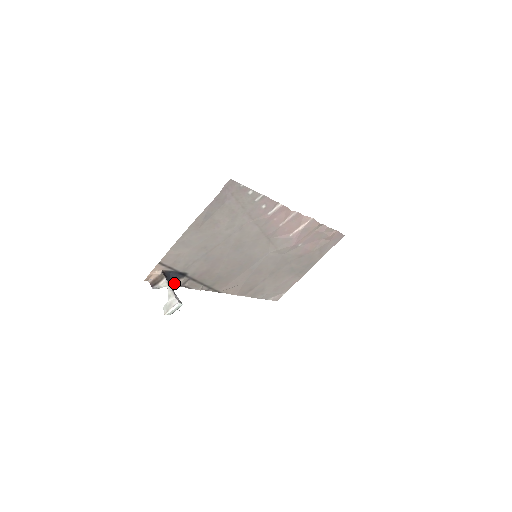
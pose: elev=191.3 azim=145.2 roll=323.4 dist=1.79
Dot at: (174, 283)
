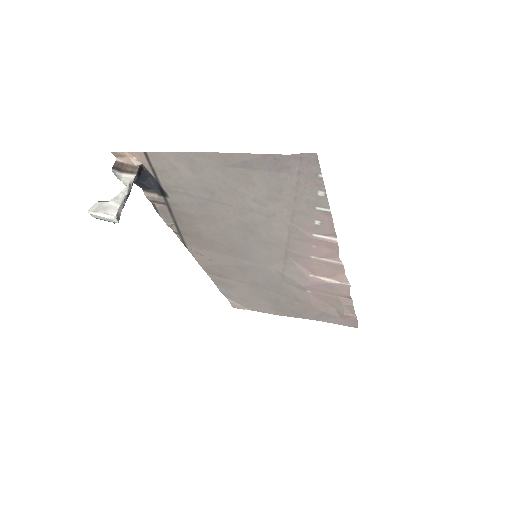
Dot at: (146, 190)
